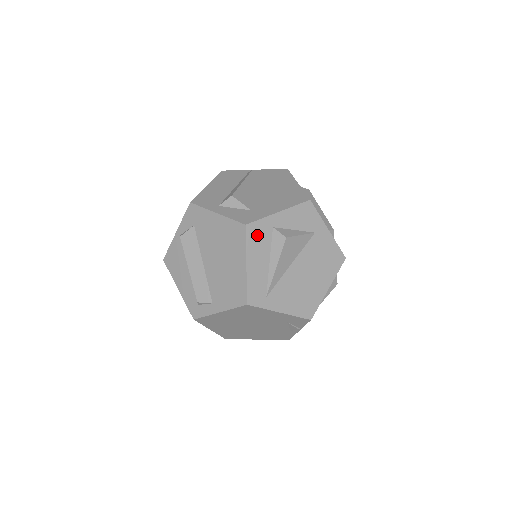
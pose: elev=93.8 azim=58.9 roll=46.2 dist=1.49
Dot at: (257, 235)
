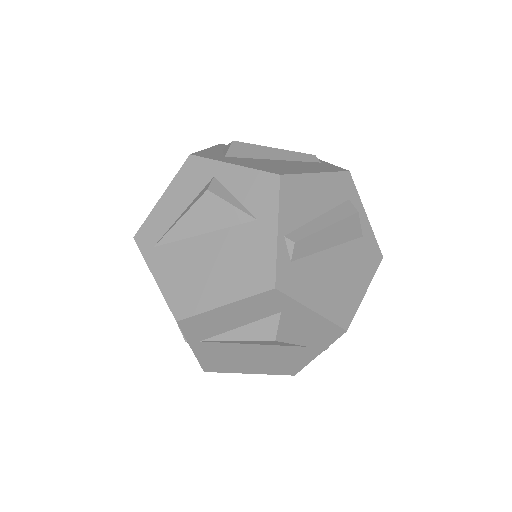
Dot at: (193, 173)
